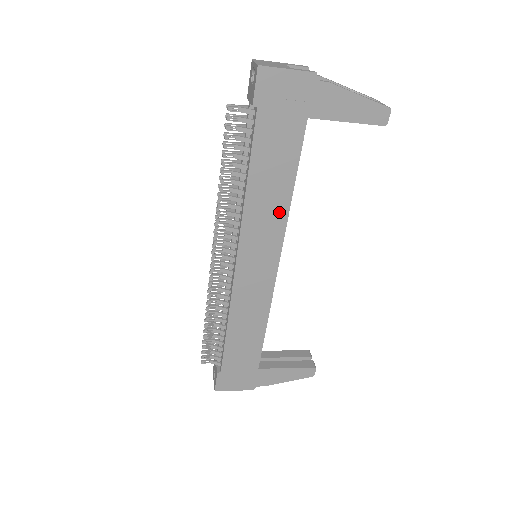
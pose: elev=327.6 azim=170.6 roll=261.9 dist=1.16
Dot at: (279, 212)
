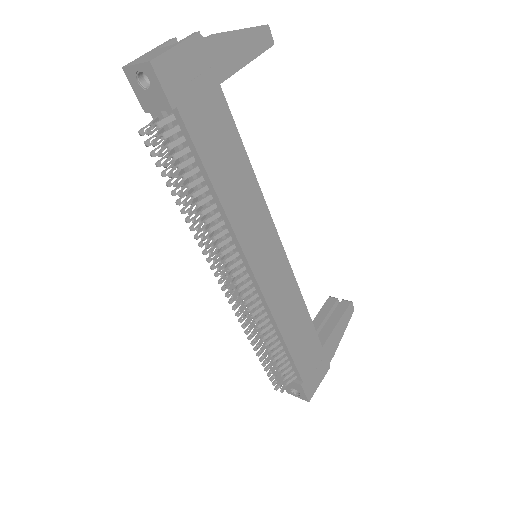
Dot at: (254, 196)
